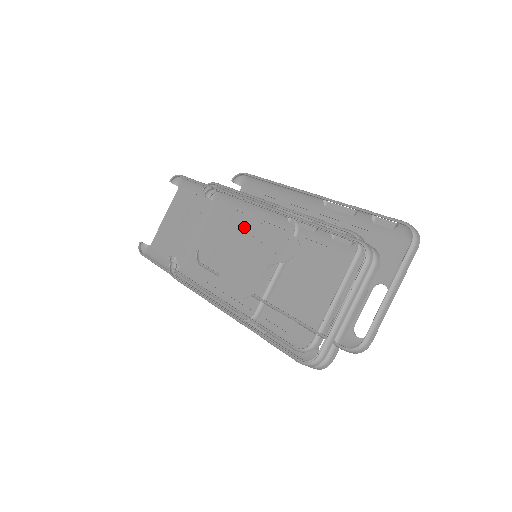
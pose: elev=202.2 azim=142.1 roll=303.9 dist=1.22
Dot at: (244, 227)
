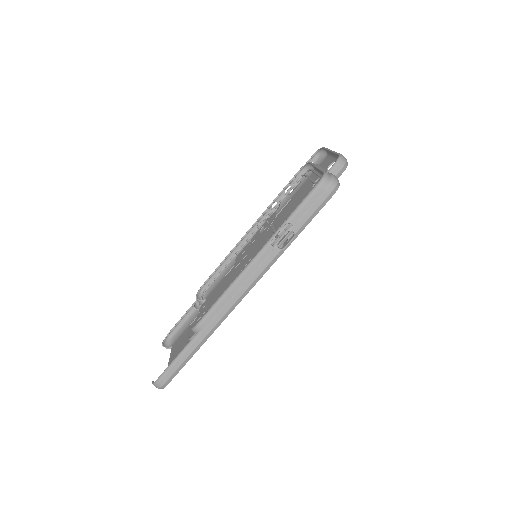
Dot at: (236, 259)
